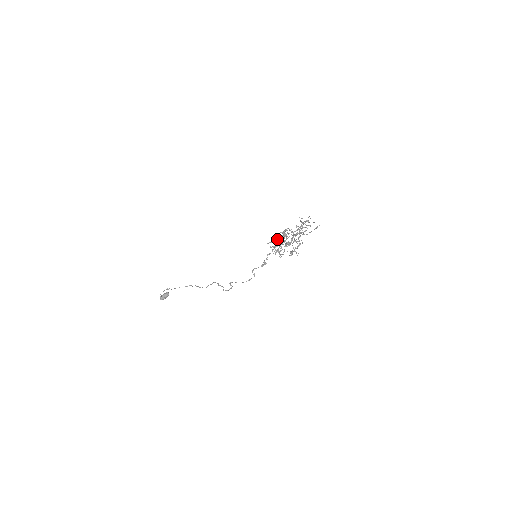
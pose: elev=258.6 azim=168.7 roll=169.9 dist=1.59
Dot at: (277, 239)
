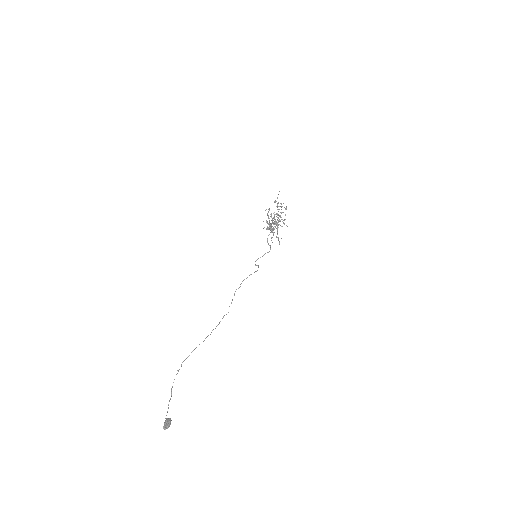
Dot at: occluded
